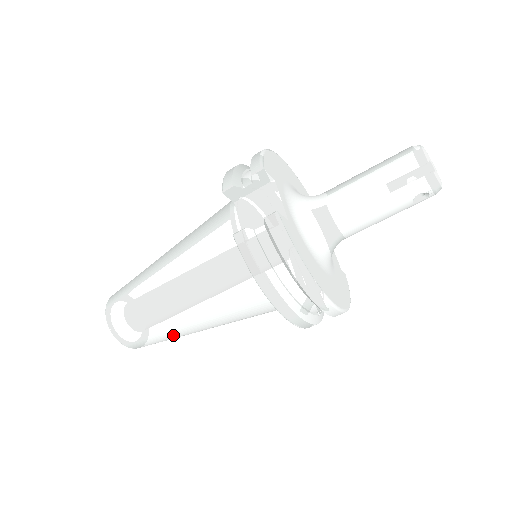
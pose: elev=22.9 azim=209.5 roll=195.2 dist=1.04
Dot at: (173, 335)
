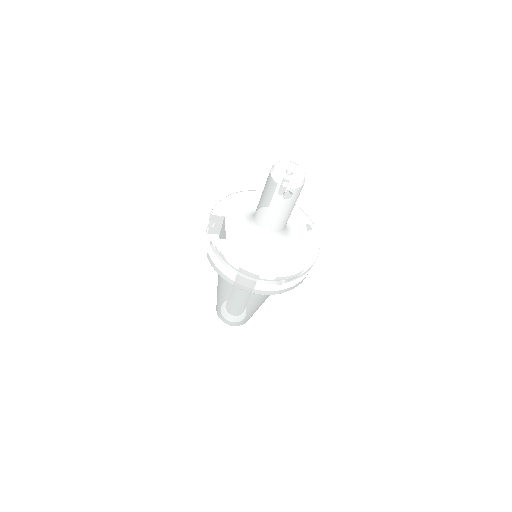
Dot at: (241, 314)
